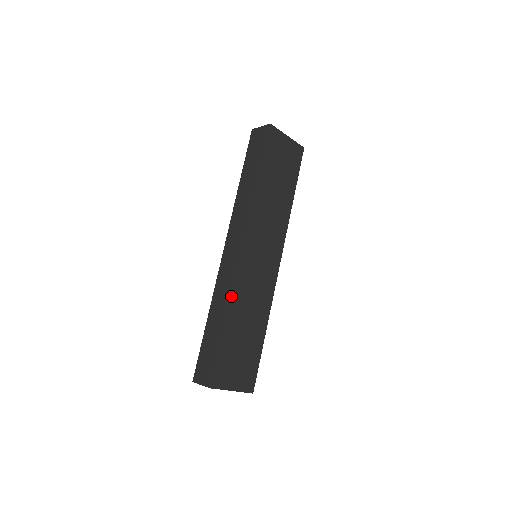
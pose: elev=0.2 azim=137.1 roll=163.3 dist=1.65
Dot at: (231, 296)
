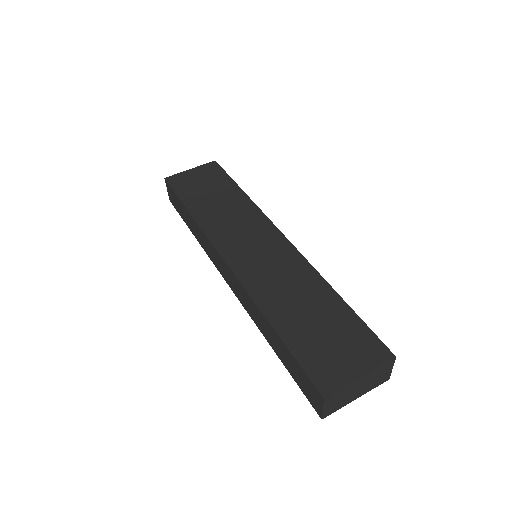
Dot at: (254, 302)
